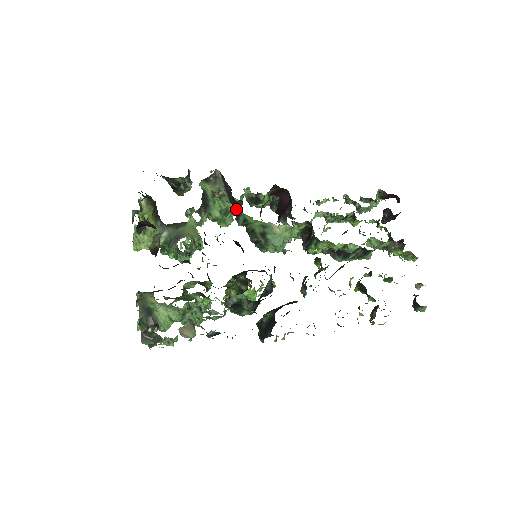
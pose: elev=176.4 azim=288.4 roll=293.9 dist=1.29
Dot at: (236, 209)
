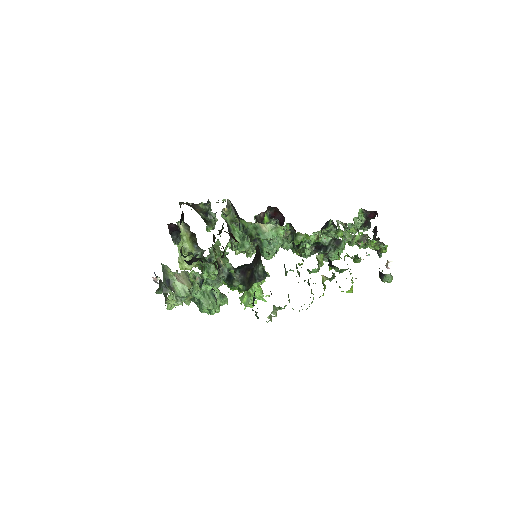
Dot at: occluded
